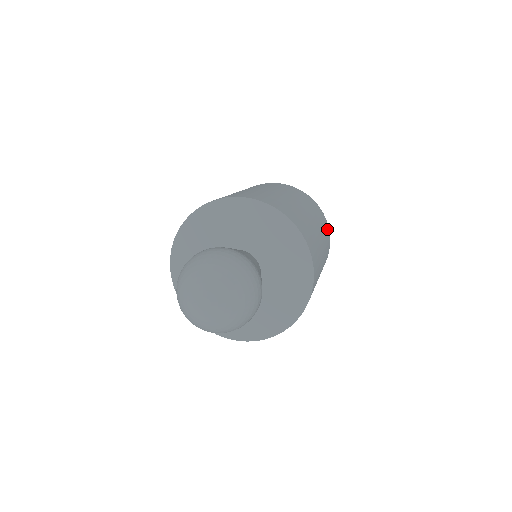
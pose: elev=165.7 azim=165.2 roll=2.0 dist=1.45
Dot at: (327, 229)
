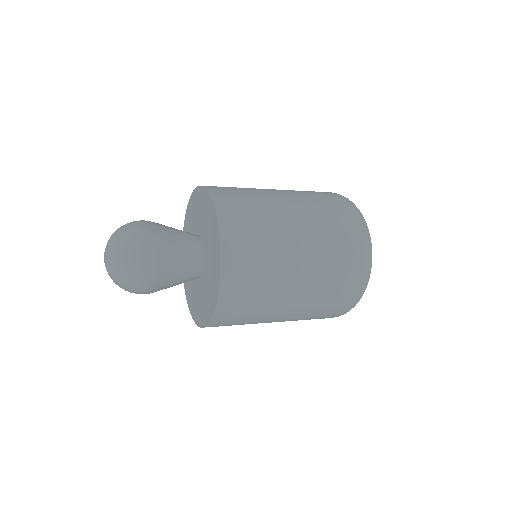
Dot at: (345, 217)
